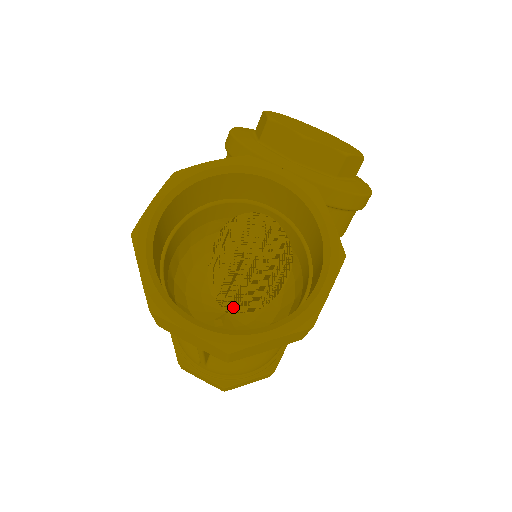
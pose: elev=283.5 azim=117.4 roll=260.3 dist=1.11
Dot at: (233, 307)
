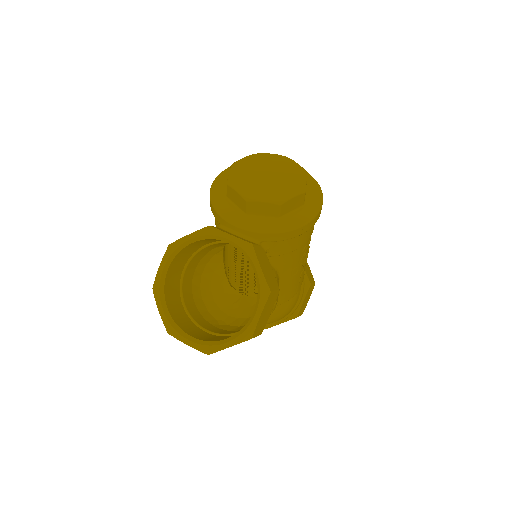
Dot at: (245, 293)
